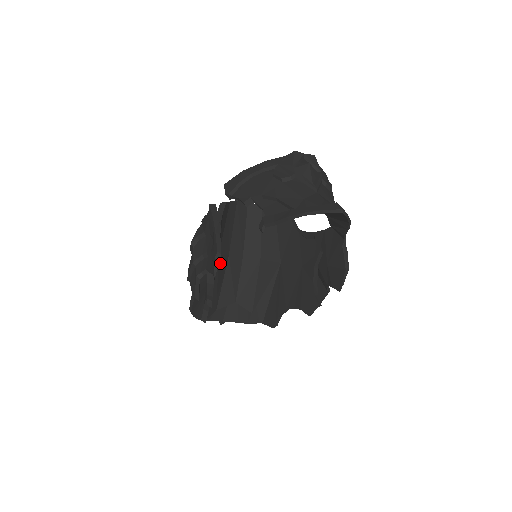
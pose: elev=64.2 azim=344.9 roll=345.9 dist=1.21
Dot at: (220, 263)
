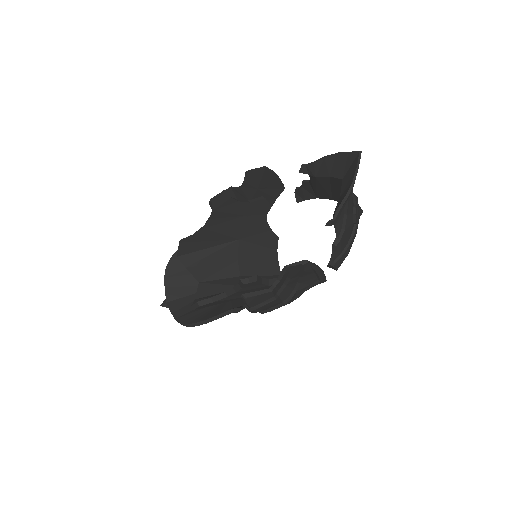
Dot at: (231, 247)
